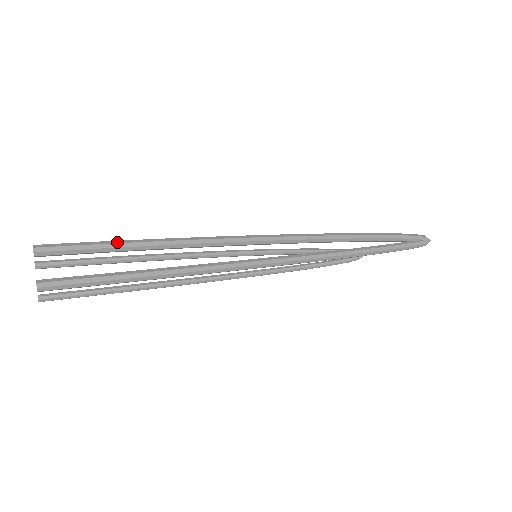
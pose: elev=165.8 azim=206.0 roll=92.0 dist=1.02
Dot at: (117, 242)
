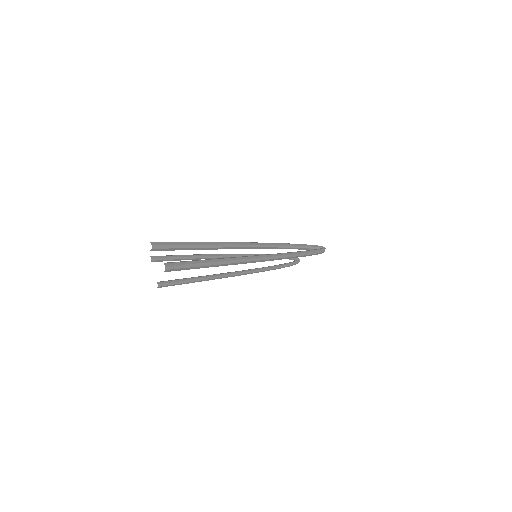
Dot at: (190, 242)
